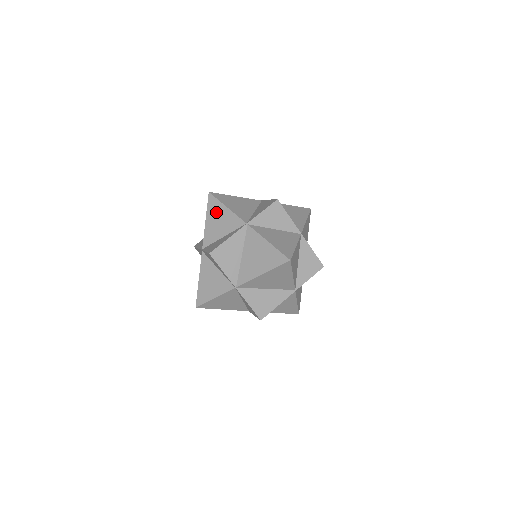
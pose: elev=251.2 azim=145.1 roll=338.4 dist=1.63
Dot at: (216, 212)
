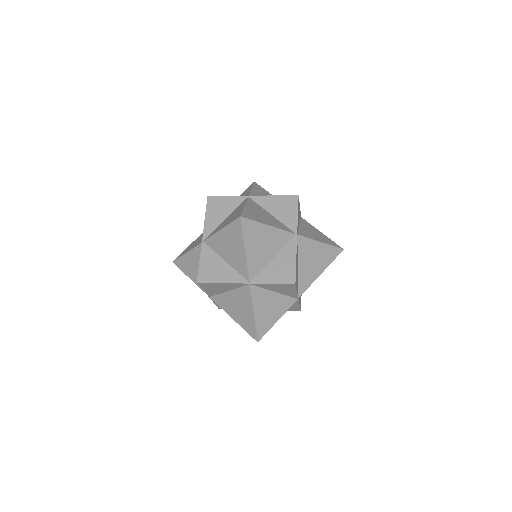
Dot at: (234, 239)
